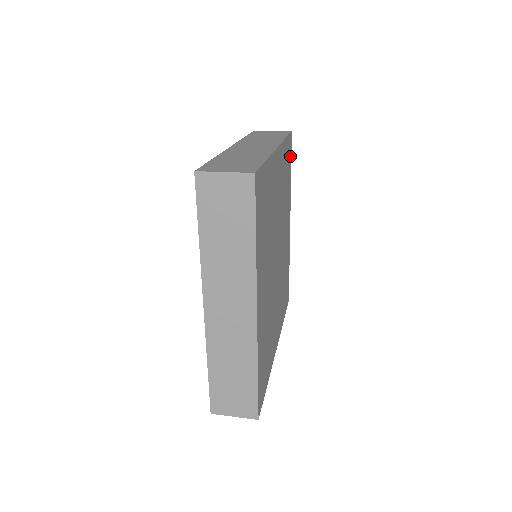
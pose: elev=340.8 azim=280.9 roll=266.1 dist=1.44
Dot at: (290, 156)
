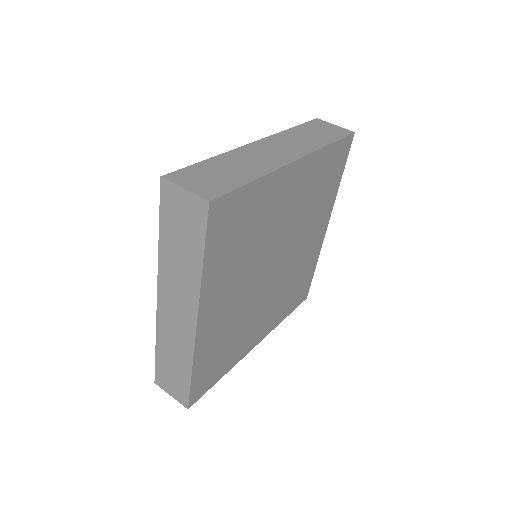
Dot at: (343, 159)
